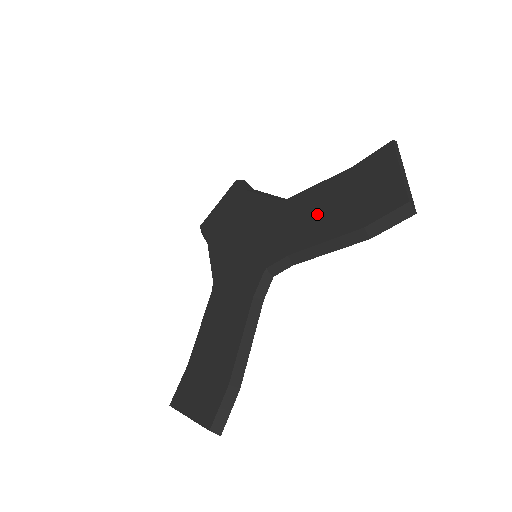
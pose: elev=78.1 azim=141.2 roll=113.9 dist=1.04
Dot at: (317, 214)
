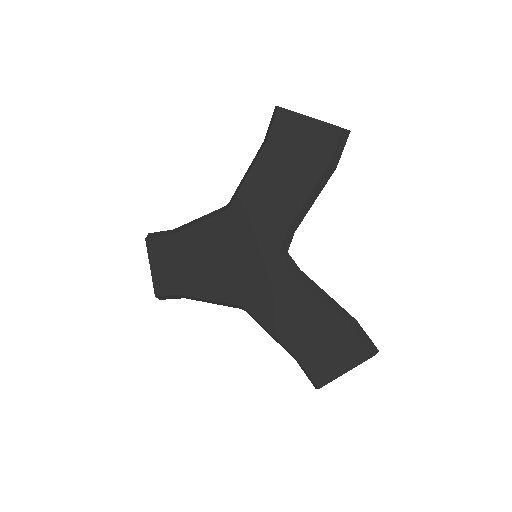
Dot at: (277, 190)
